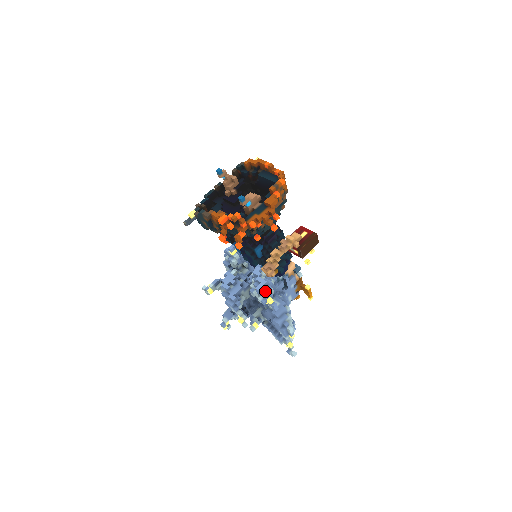
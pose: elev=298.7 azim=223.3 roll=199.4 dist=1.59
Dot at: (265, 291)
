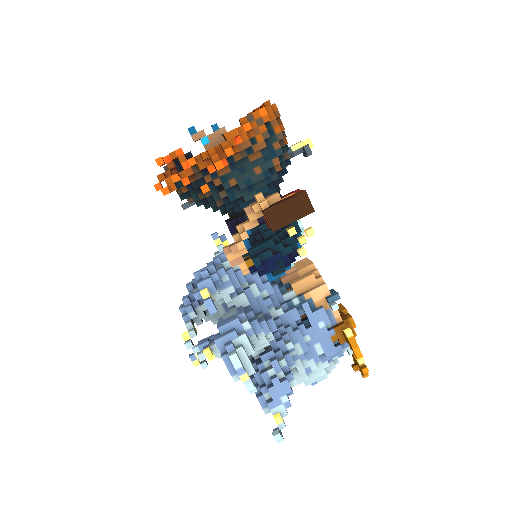
Dot at: (203, 277)
